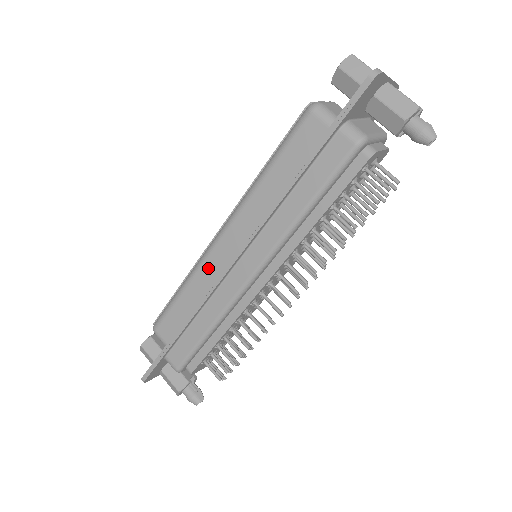
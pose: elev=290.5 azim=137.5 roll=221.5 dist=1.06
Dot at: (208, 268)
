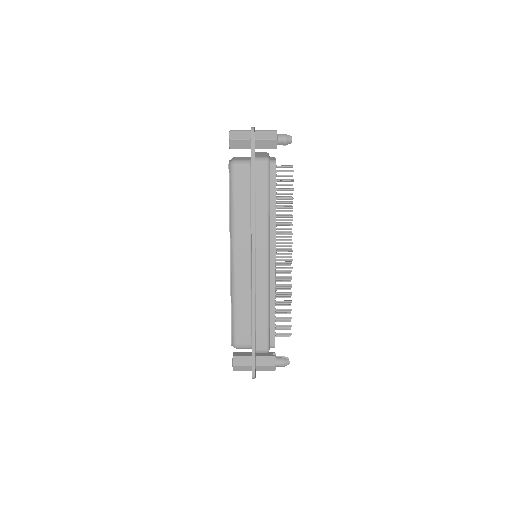
Dot at: (240, 281)
